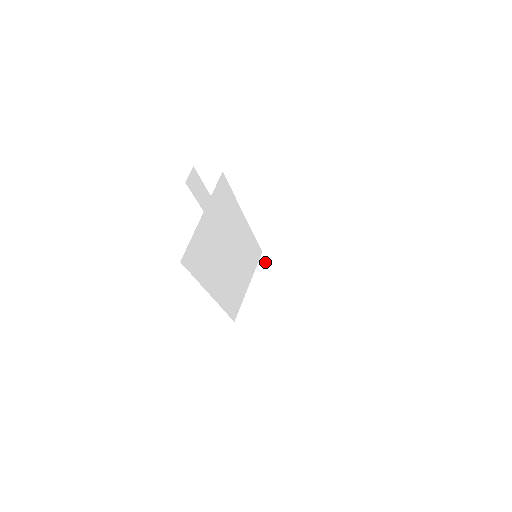
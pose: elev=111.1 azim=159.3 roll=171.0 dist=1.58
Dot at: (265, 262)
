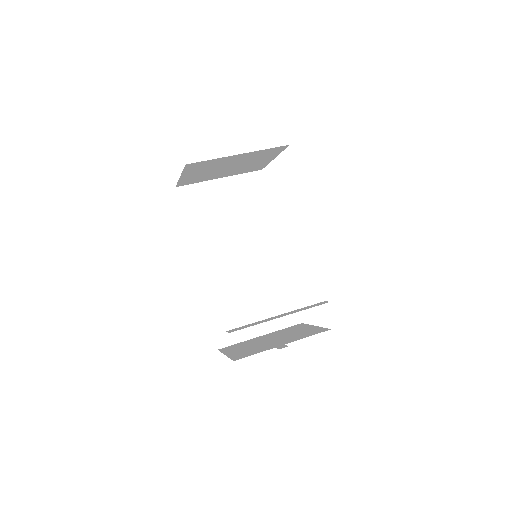
Dot at: (295, 327)
